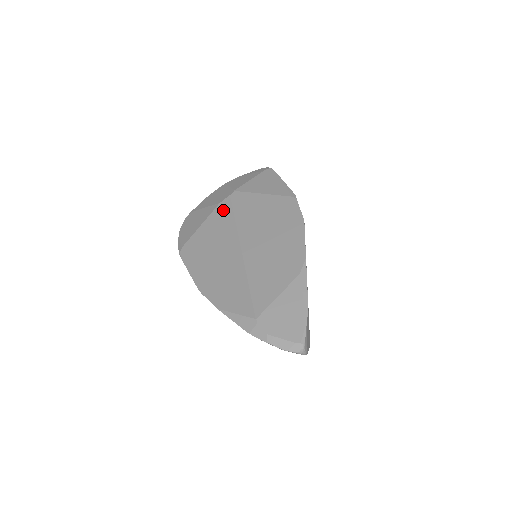
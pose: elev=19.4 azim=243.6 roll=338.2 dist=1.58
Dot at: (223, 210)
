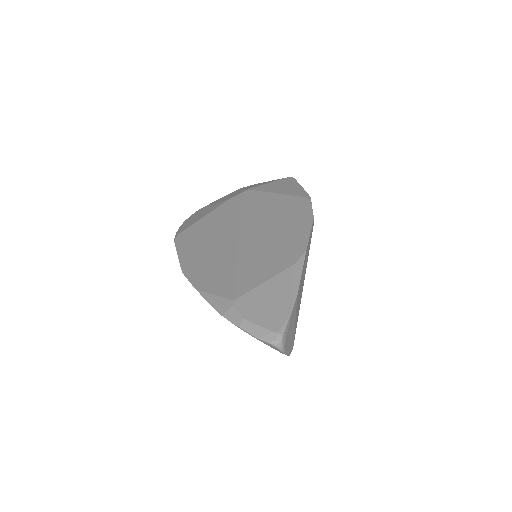
Dot at: (231, 204)
